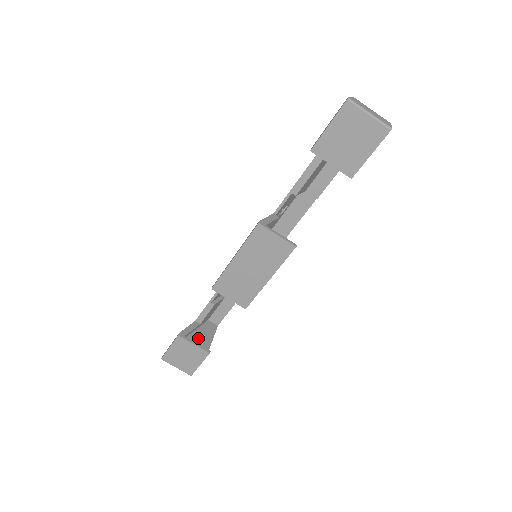
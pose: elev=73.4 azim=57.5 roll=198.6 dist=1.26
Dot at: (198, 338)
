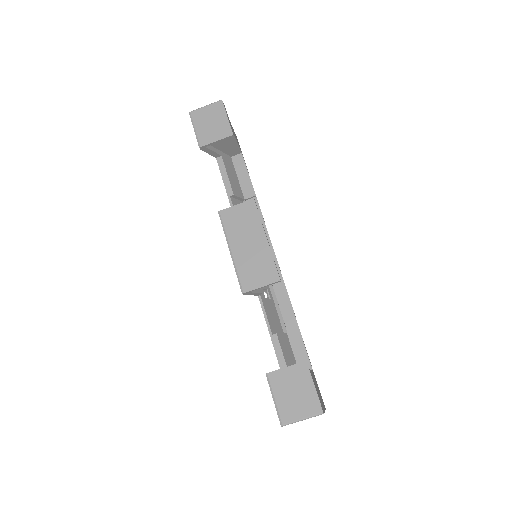
Dot at: occluded
